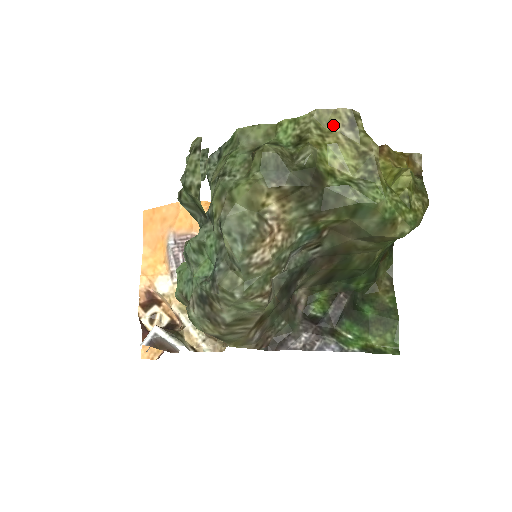
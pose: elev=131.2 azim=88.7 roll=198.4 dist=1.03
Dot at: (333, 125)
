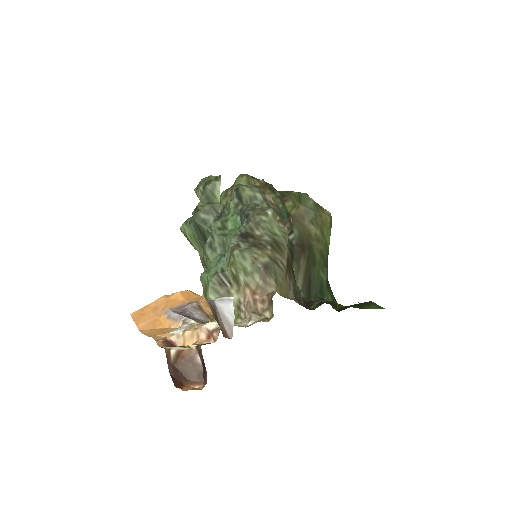
Dot at: occluded
